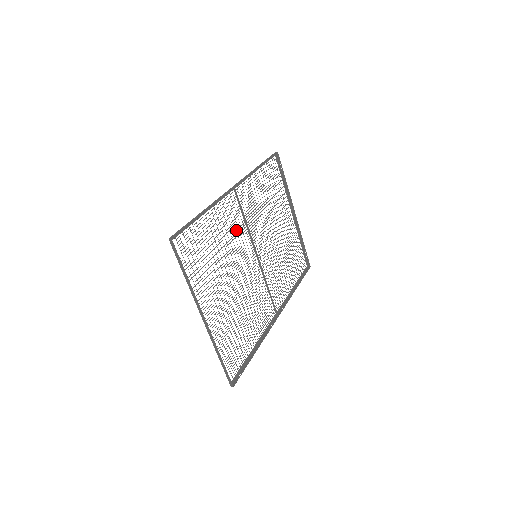
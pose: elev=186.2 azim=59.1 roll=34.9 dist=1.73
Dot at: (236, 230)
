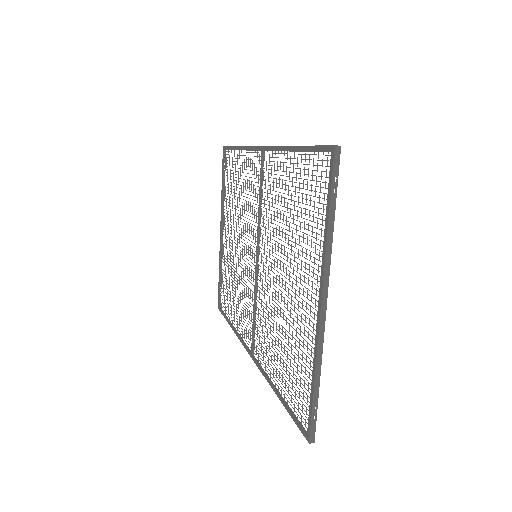
Dot at: occluded
